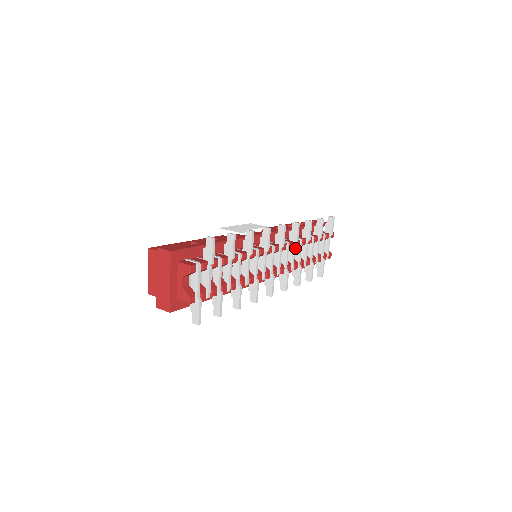
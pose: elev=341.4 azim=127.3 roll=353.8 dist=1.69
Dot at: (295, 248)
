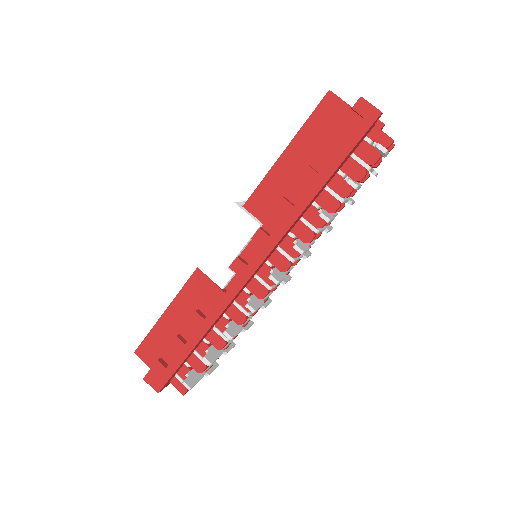
Dot at: occluded
